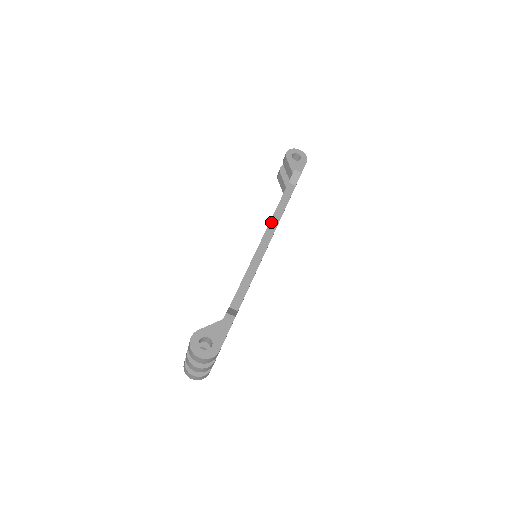
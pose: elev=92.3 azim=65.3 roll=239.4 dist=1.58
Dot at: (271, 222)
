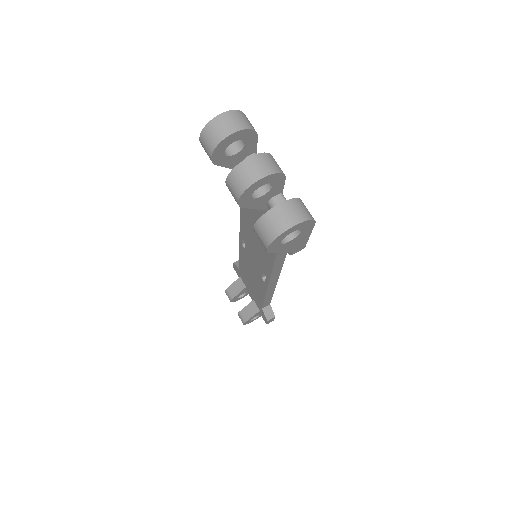
Dot at: occluded
